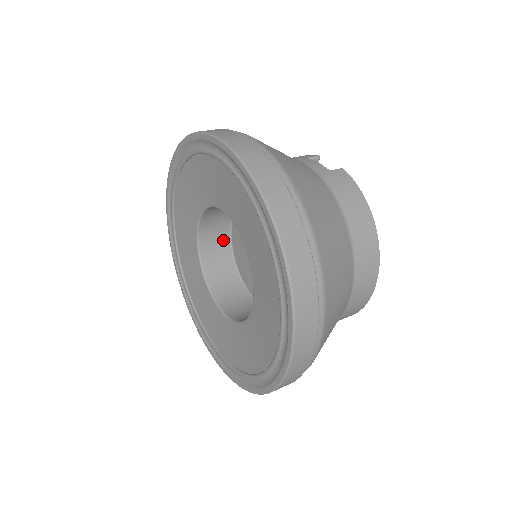
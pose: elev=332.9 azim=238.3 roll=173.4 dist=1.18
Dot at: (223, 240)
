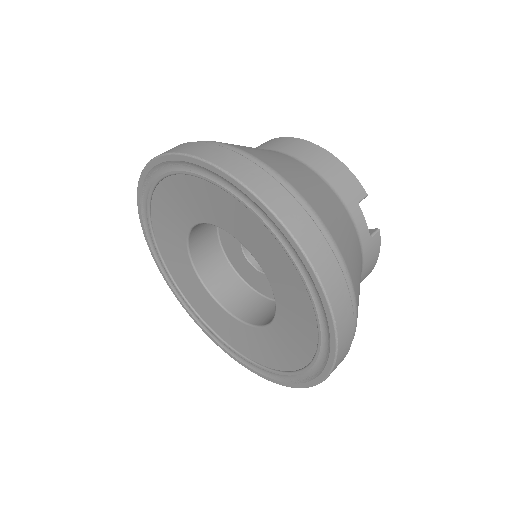
Dot at: occluded
